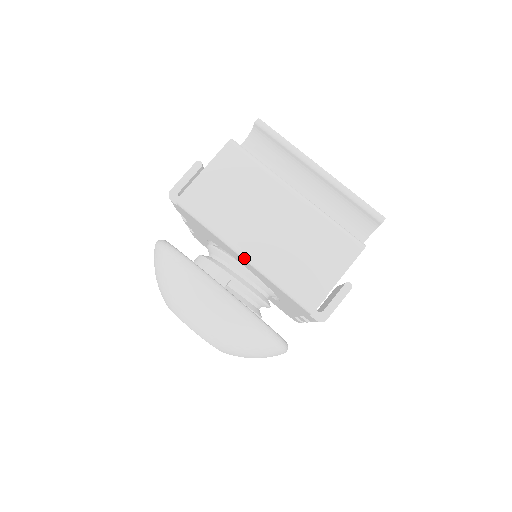
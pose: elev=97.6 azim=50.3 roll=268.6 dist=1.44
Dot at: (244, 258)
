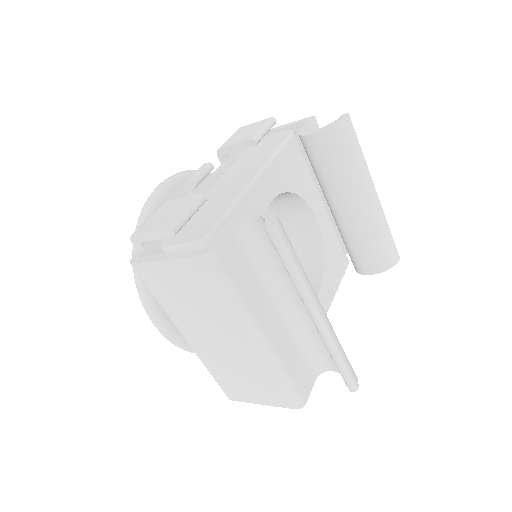
Dot at: occluded
